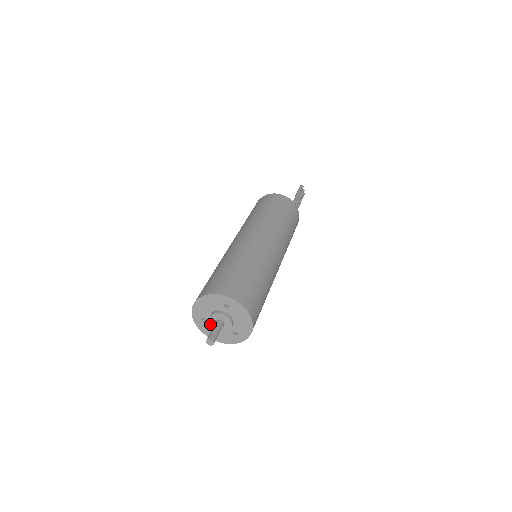
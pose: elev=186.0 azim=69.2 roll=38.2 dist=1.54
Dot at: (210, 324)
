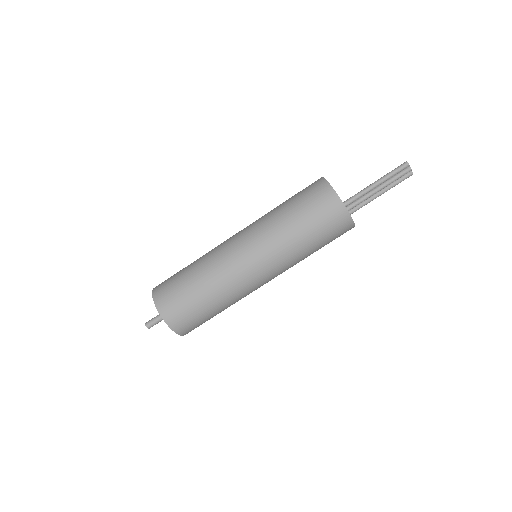
Dot at: occluded
